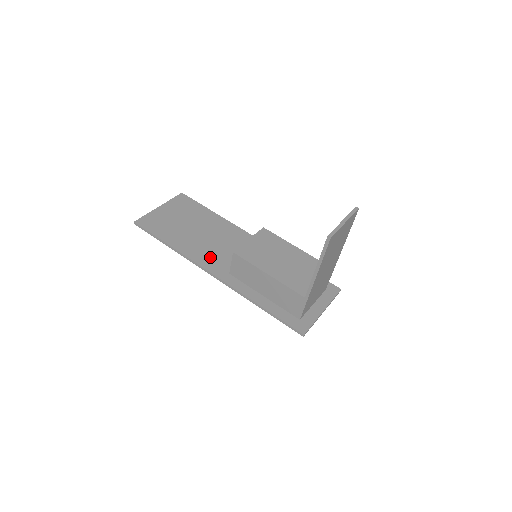
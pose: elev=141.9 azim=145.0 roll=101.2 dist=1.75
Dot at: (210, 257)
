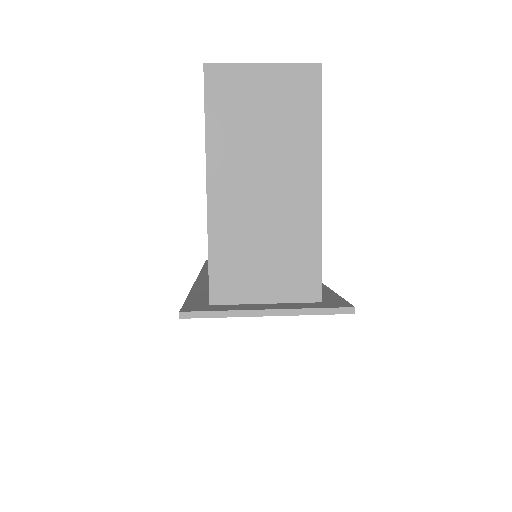
Dot at: occluded
